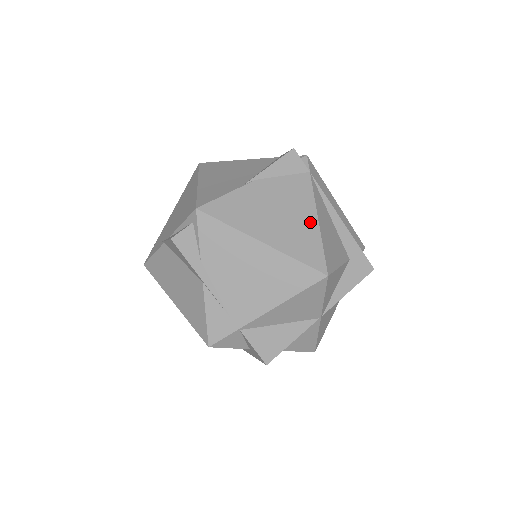
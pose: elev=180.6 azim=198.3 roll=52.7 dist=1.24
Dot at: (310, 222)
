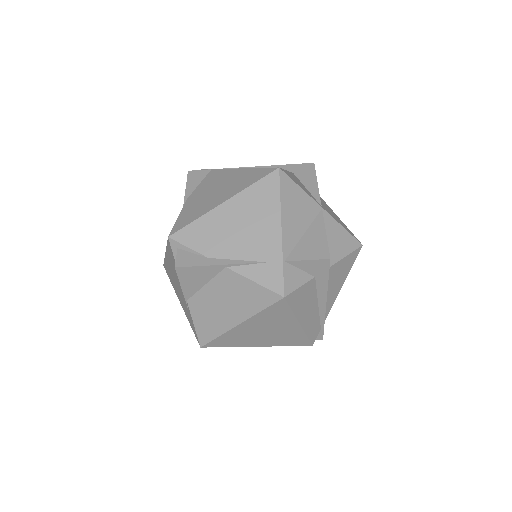
Dot at: (239, 173)
